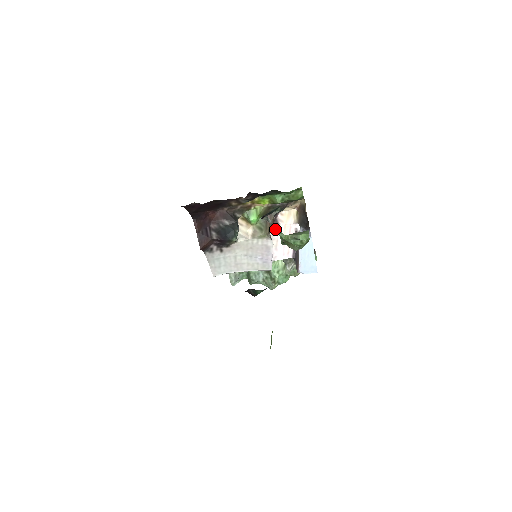
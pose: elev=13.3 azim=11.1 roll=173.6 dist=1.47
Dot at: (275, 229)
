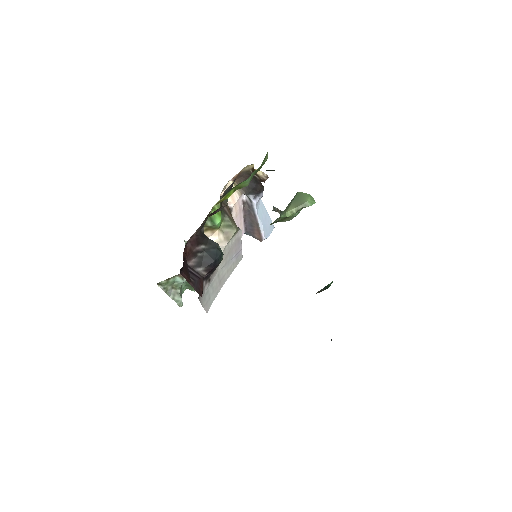
Dot at: occluded
